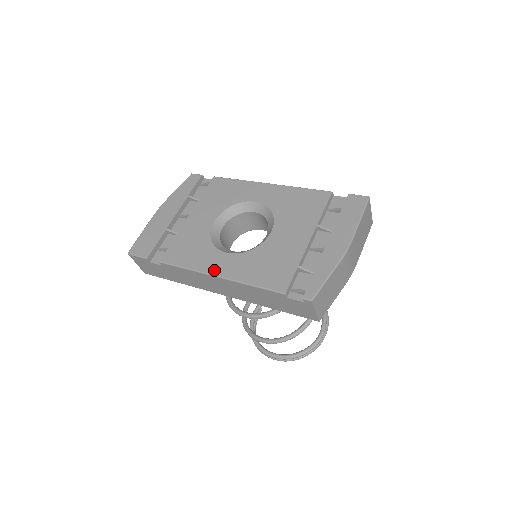
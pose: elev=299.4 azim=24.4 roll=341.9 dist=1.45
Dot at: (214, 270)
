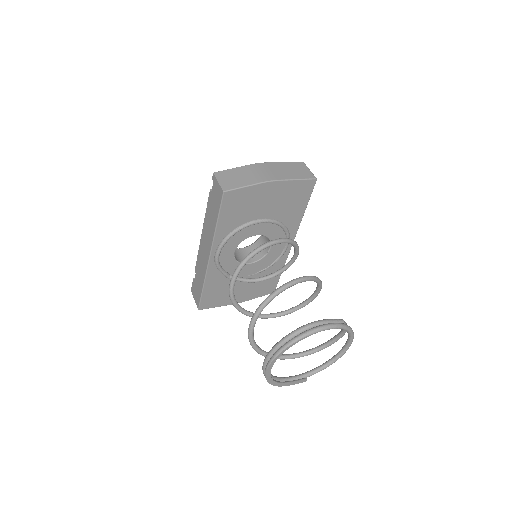
Dot at: occluded
